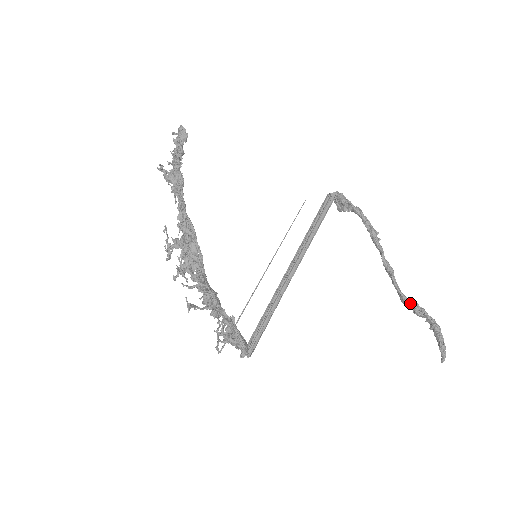
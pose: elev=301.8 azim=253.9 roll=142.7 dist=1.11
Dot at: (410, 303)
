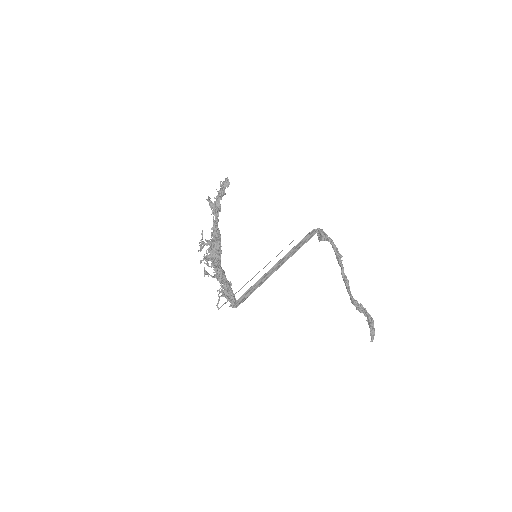
Dot at: (357, 304)
